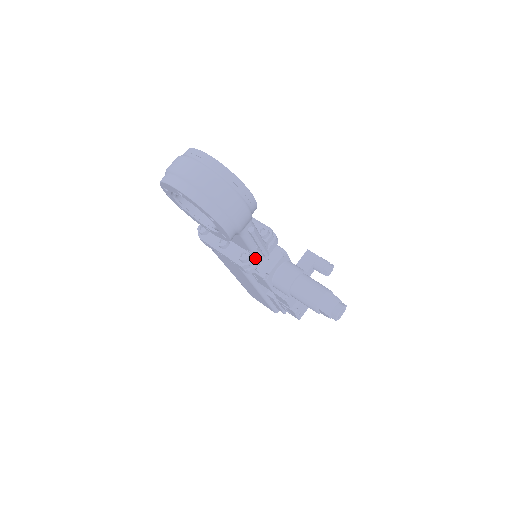
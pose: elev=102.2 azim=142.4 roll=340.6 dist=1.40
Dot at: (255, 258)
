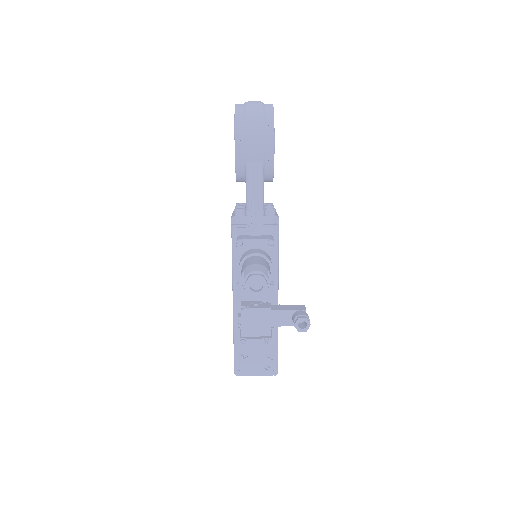
Dot at: (246, 219)
